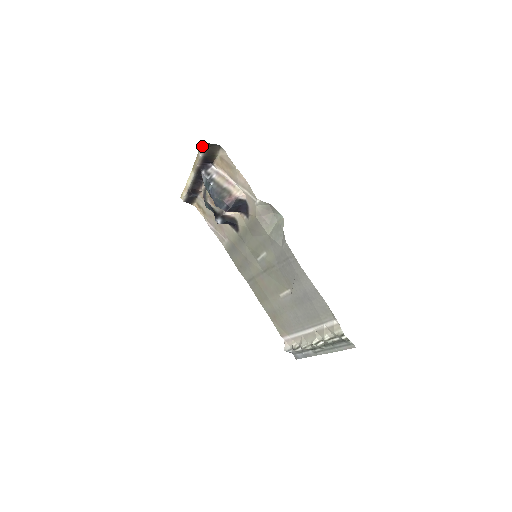
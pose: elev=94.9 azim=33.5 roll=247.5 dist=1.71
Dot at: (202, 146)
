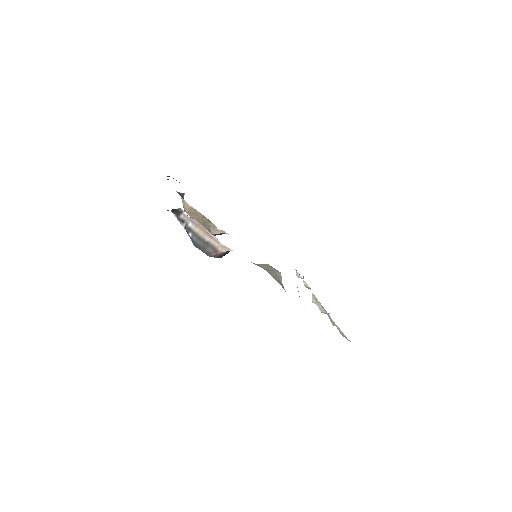
Dot at: occluded
